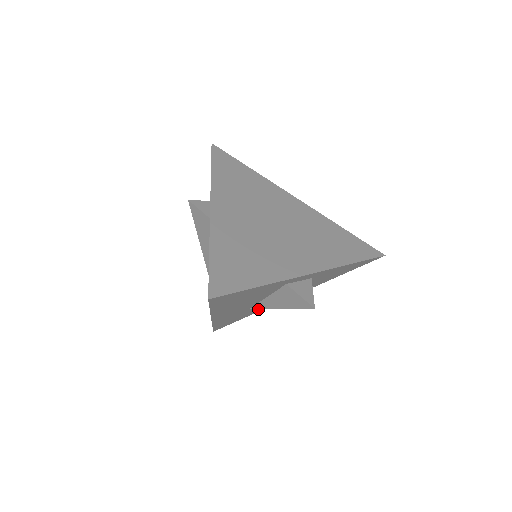
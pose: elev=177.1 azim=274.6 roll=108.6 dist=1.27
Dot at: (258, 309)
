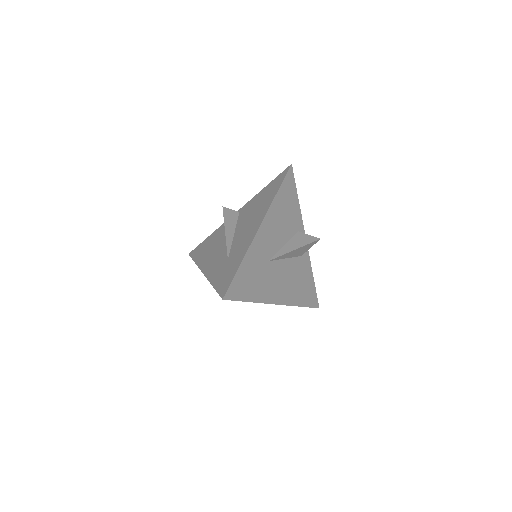
Dot at: (262, 288)
